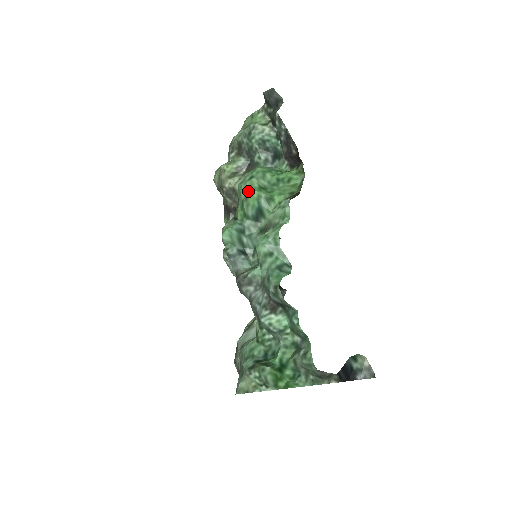
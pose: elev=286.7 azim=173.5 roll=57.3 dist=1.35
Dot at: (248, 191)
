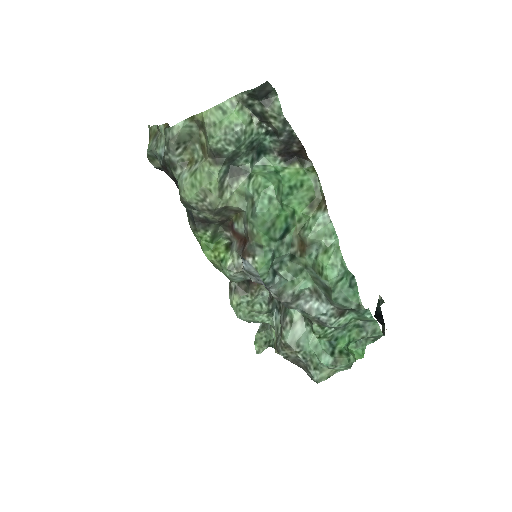
Dot at: (275, 217)
